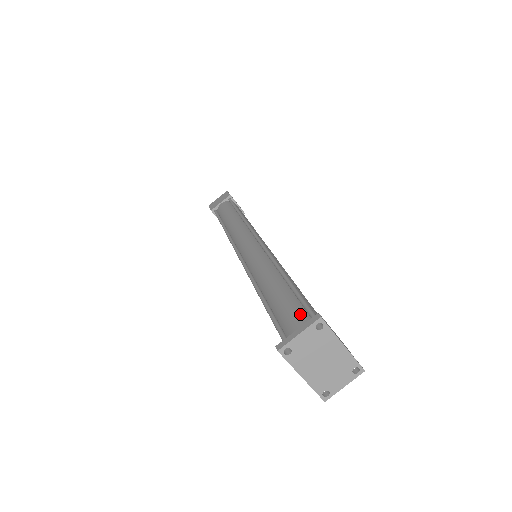
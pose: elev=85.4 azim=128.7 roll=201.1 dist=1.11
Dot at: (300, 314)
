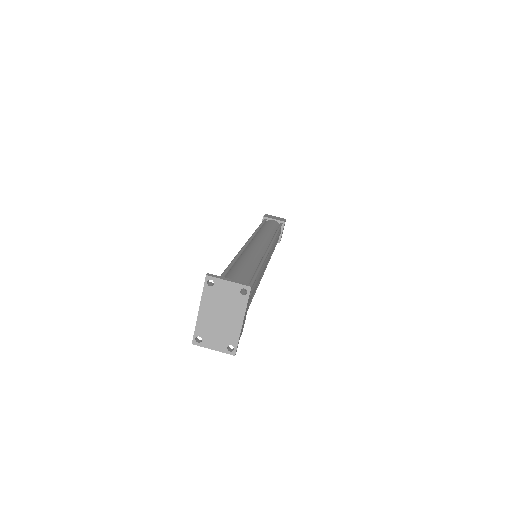
Dot at: occluded
